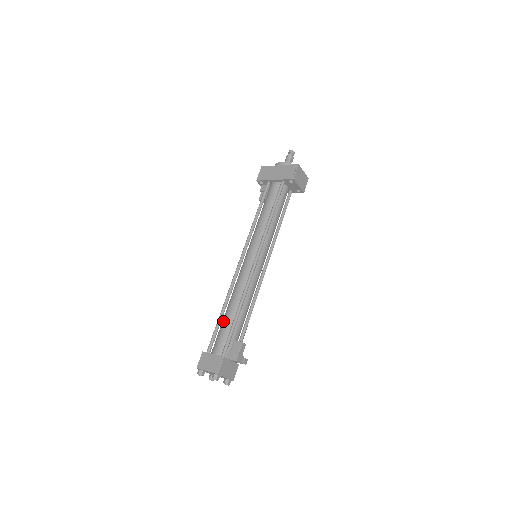
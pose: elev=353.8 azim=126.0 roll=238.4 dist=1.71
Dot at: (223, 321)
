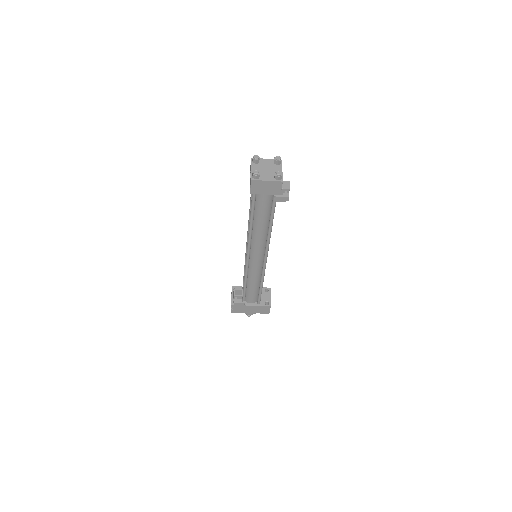
Dot at: occluded
